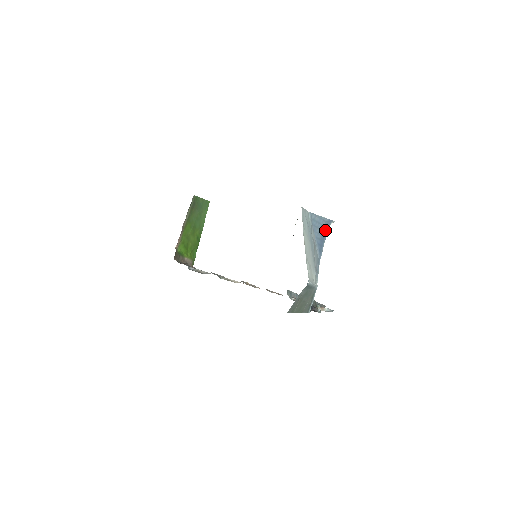
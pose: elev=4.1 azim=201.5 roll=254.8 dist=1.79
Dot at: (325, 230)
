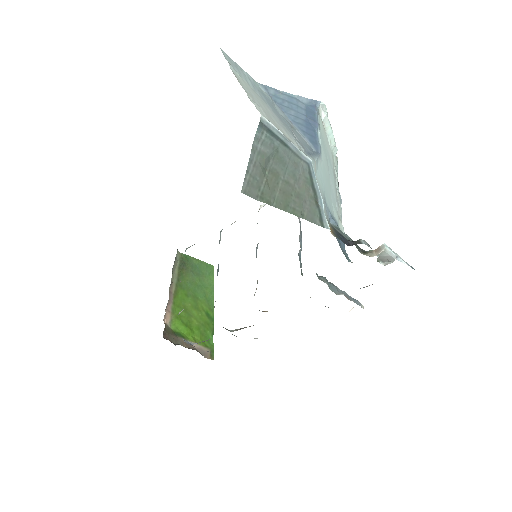
Dot at: (310, 115)
